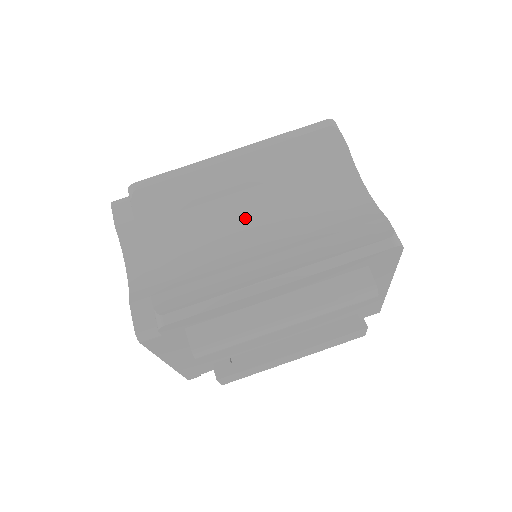
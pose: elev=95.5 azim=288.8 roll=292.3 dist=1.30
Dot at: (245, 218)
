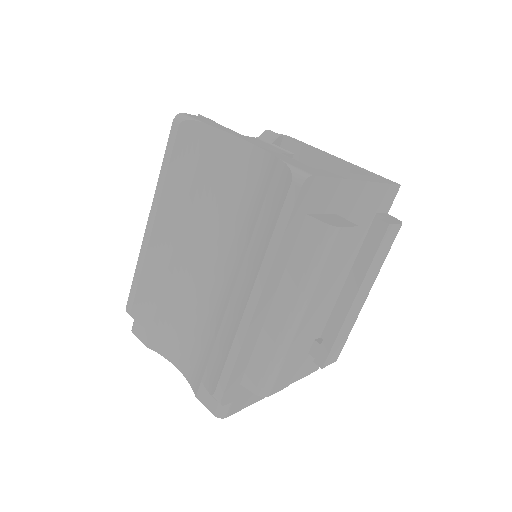
Dot at: (203, 261)
